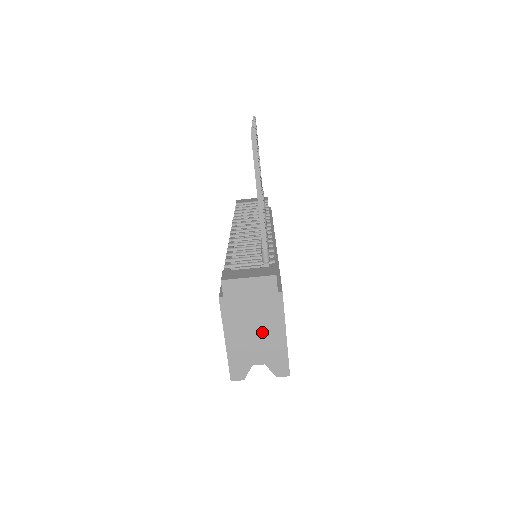
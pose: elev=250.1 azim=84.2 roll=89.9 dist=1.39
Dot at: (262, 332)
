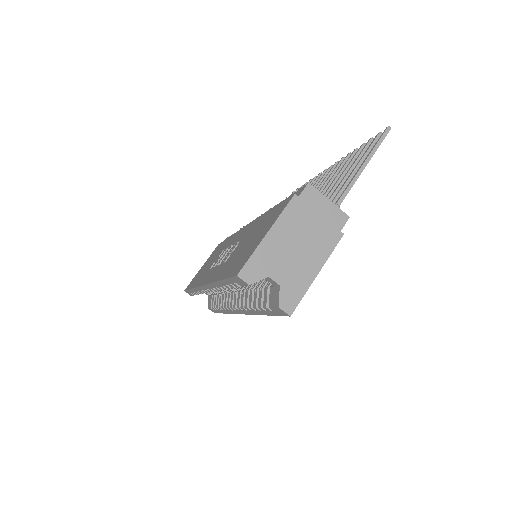
Dot at: (302, 253)
